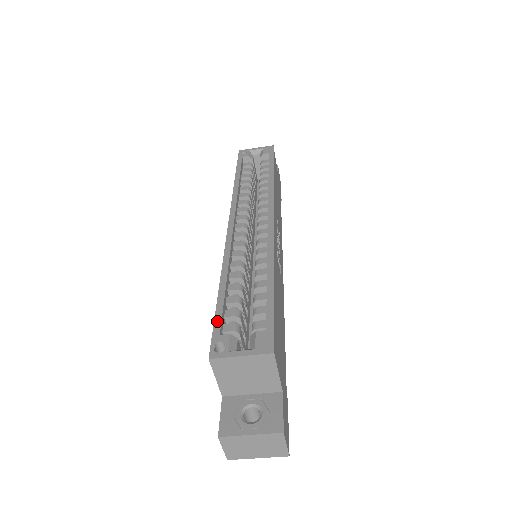
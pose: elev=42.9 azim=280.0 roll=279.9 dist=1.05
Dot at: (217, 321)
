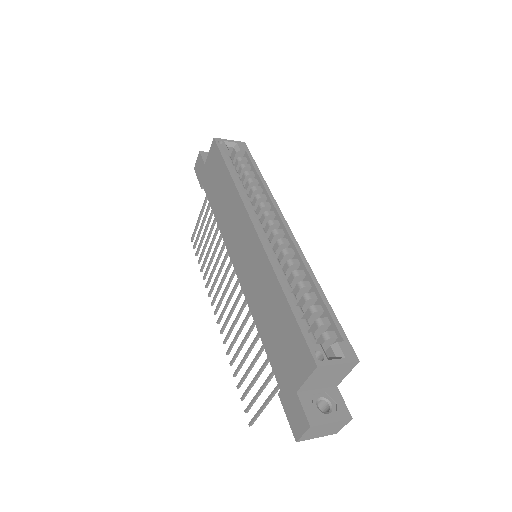
Dot at: (304, 331)
